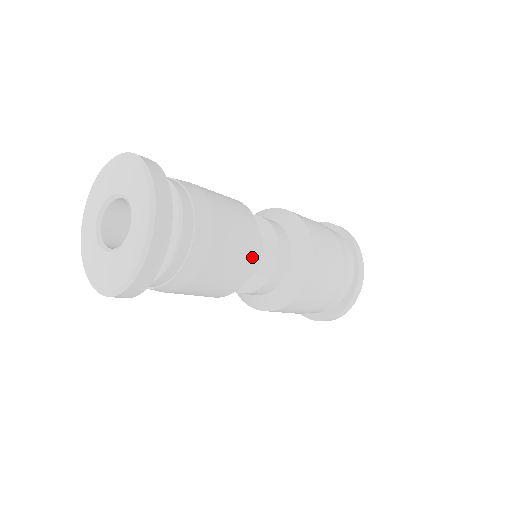
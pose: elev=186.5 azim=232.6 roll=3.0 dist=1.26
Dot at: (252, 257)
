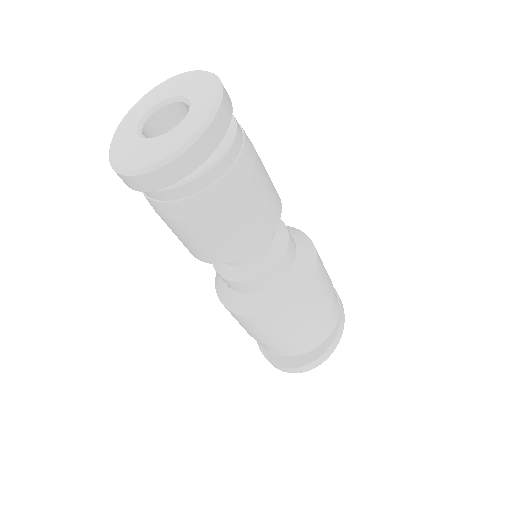
Dot at: (271, 225)
